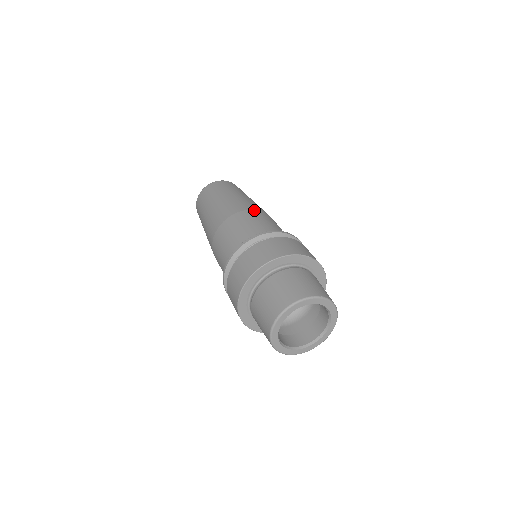
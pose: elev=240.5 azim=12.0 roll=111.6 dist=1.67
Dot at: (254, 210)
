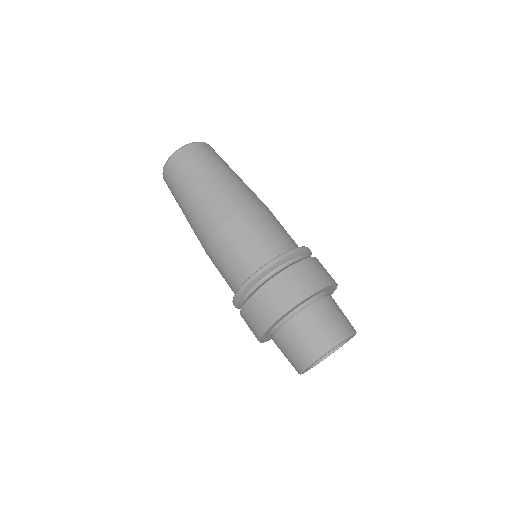
Dot at: (219, 230)
